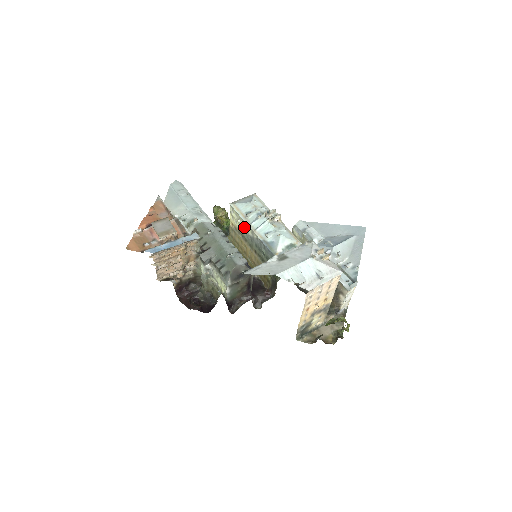
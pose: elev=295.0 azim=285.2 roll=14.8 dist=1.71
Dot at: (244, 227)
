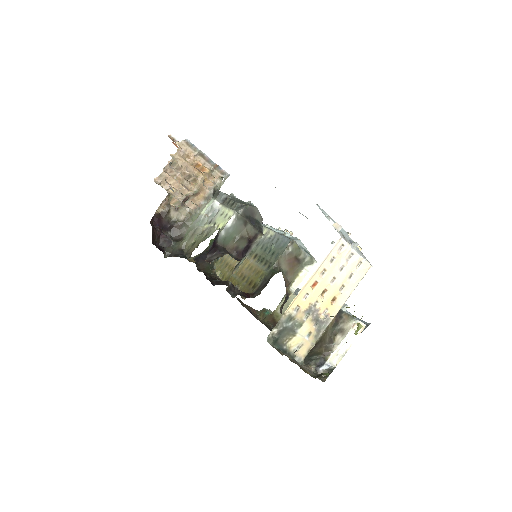
Dot at: occluded
